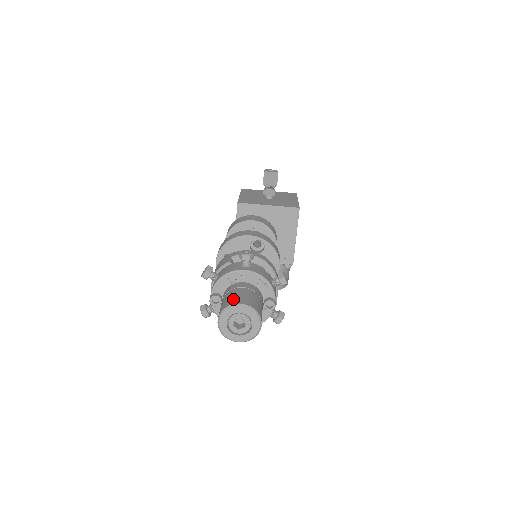
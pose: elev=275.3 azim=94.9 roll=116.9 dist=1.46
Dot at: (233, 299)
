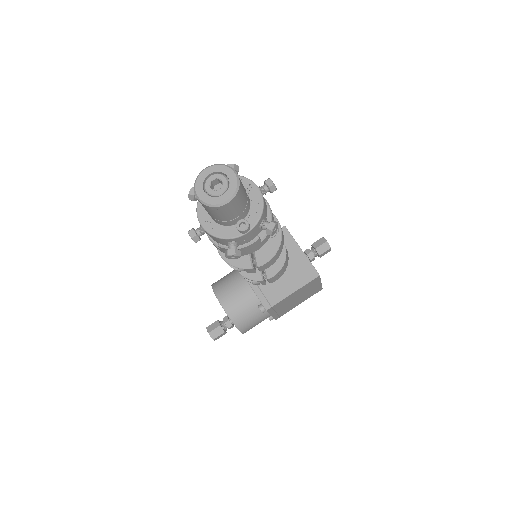
Dot at: occluded
